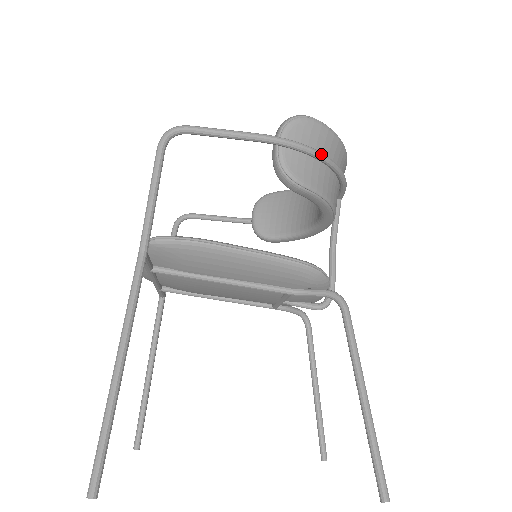
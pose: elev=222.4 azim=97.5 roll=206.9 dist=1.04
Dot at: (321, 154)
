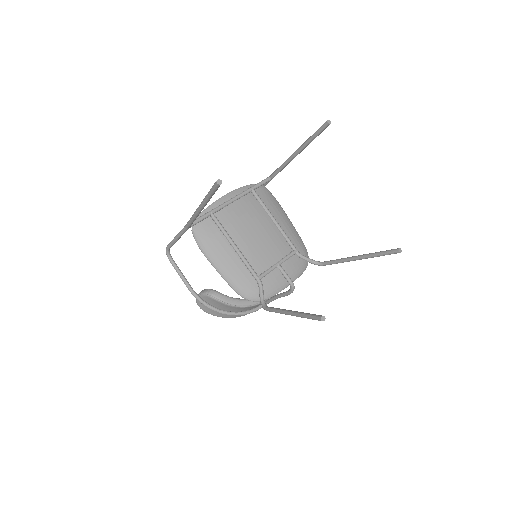
Dot at: occluded
